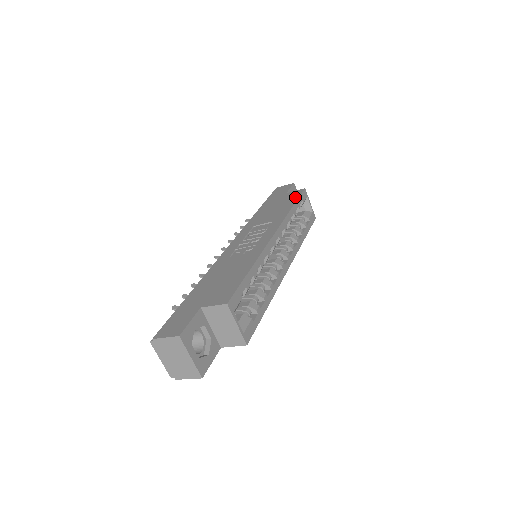
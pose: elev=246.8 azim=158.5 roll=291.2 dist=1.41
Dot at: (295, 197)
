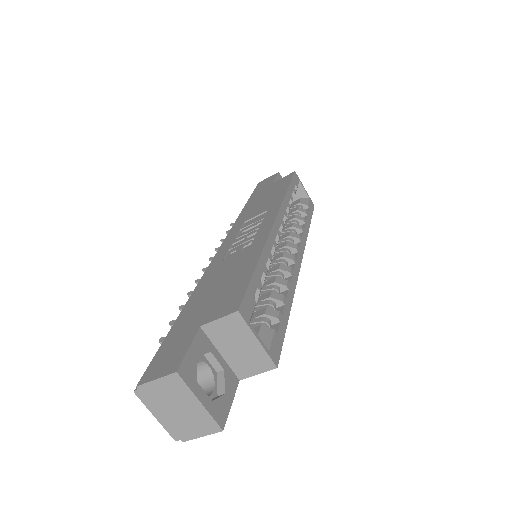
Dot at: (286, 181)
